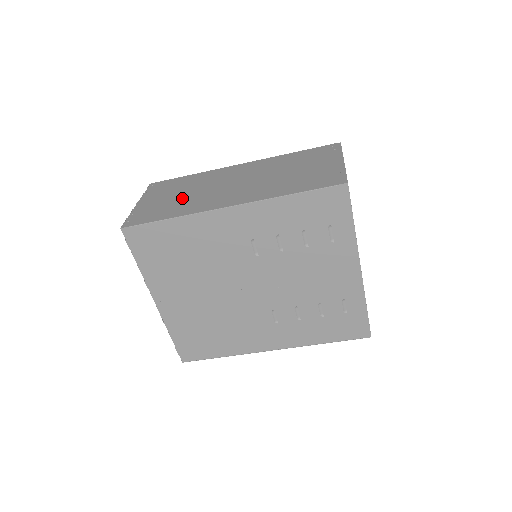
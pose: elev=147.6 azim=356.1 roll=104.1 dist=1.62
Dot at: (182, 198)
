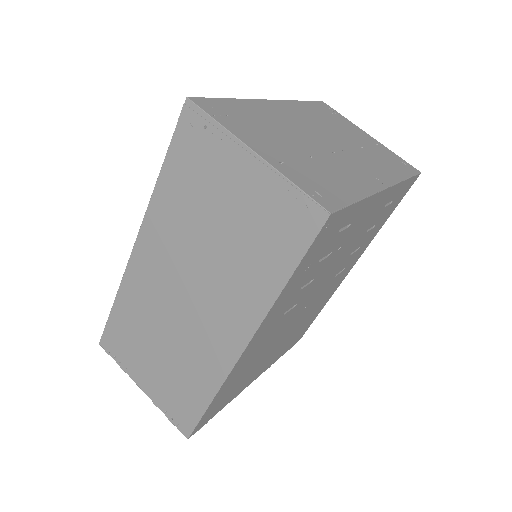
Dot at: (172, 358)
